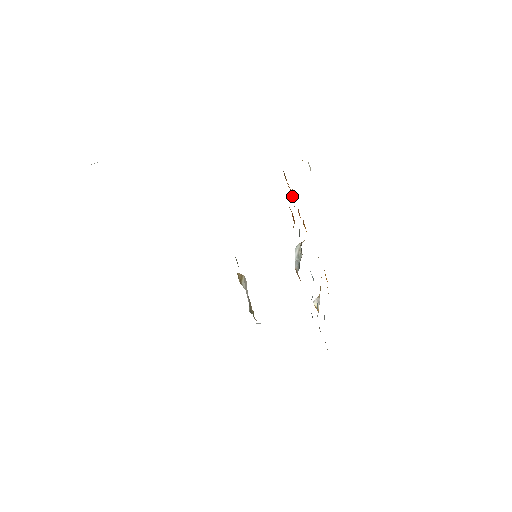
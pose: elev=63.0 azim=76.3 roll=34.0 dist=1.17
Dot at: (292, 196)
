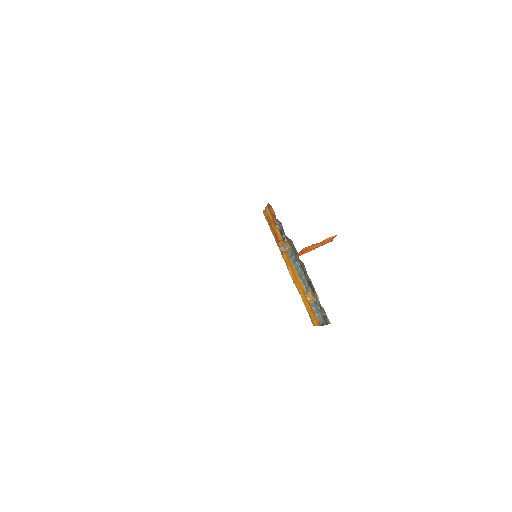
Dot at: (271, 225)
